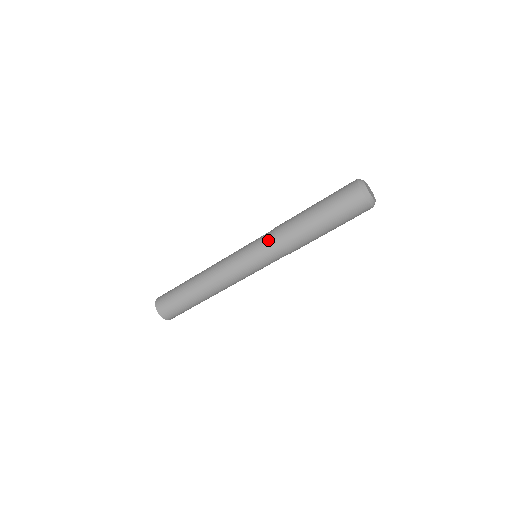
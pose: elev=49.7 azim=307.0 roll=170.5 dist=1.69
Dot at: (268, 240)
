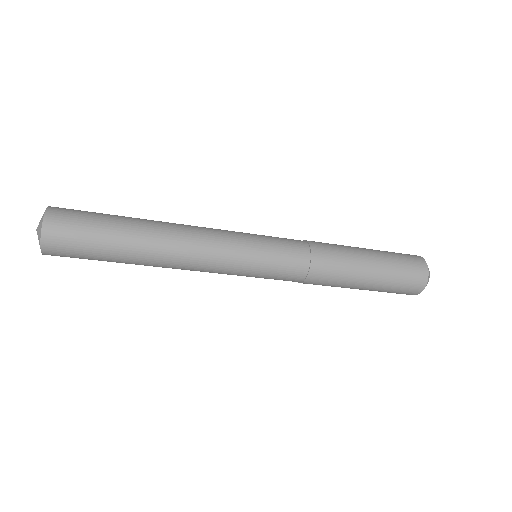
Dot at: (299, 254)
